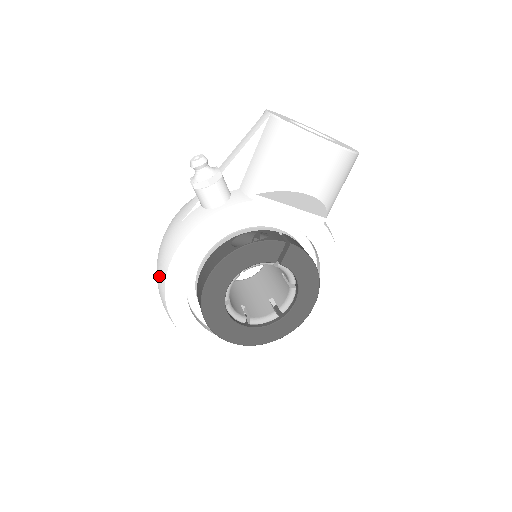
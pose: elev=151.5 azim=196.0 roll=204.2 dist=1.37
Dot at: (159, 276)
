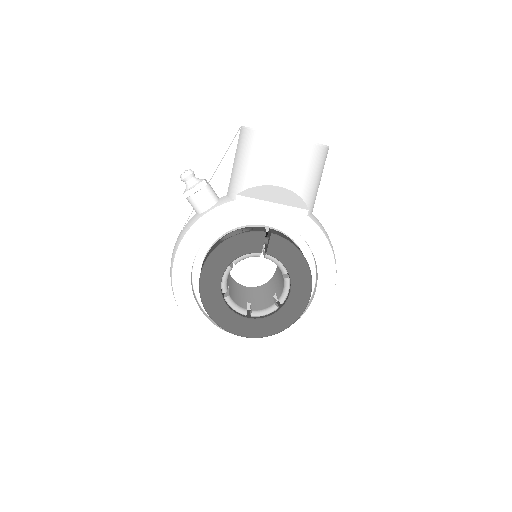
Dot at: occluded
